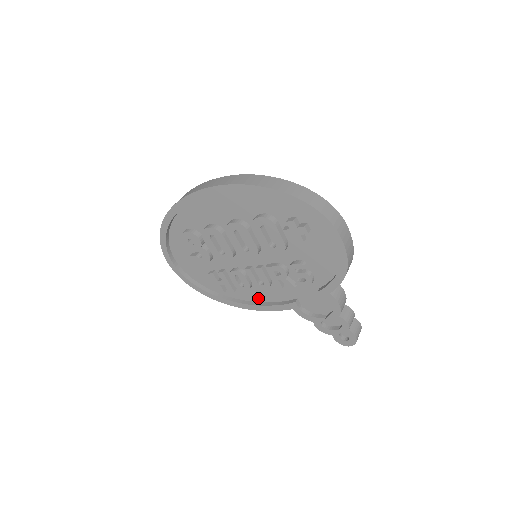
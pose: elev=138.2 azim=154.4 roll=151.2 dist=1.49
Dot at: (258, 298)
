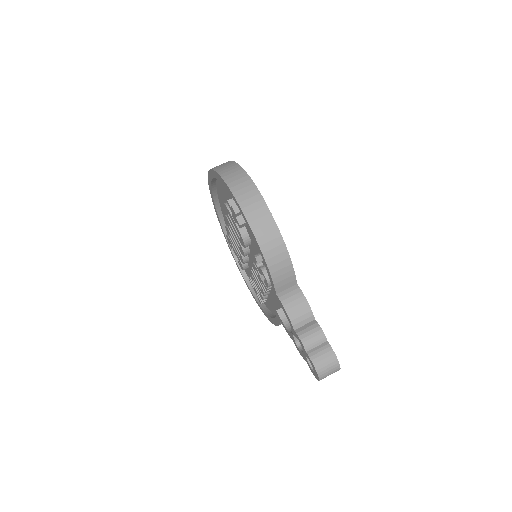
Dot at: (275, 310)
